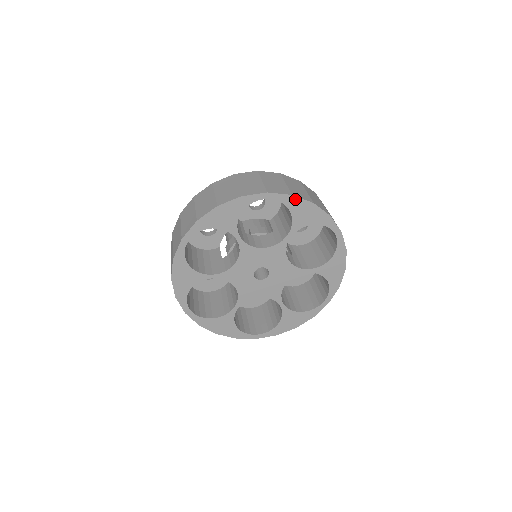
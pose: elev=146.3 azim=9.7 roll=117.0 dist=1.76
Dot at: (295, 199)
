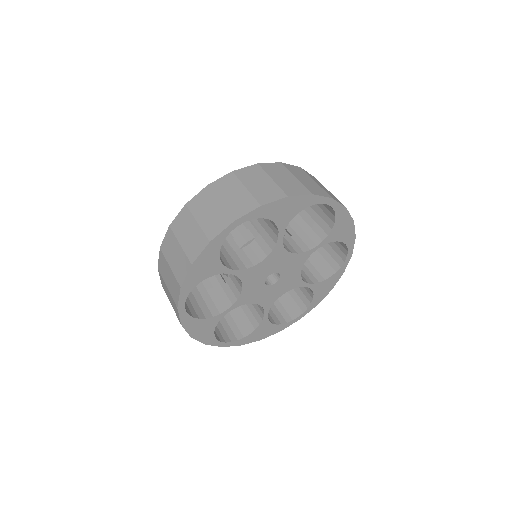
Dot at: (345, 213)
